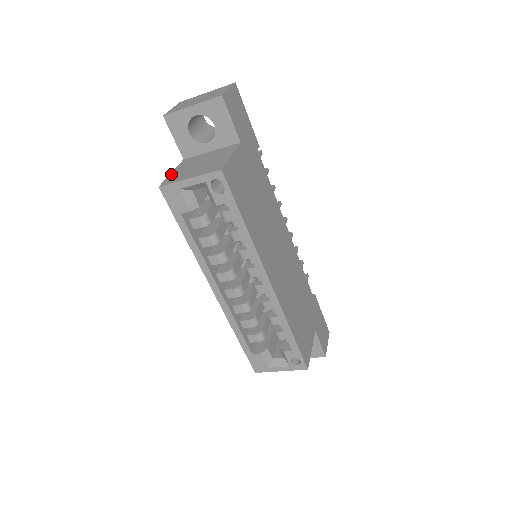
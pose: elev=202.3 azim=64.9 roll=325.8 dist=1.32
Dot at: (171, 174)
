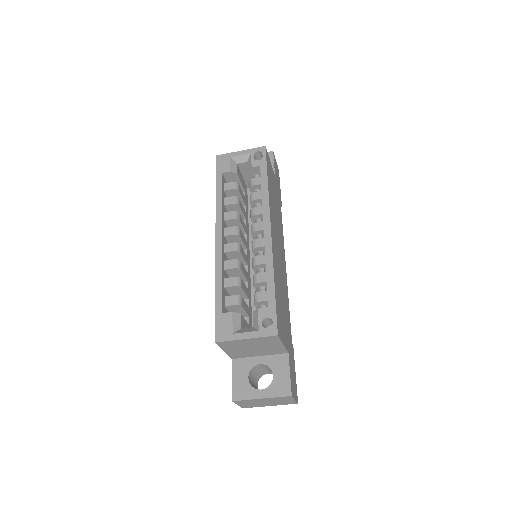
Dot at: occluded
